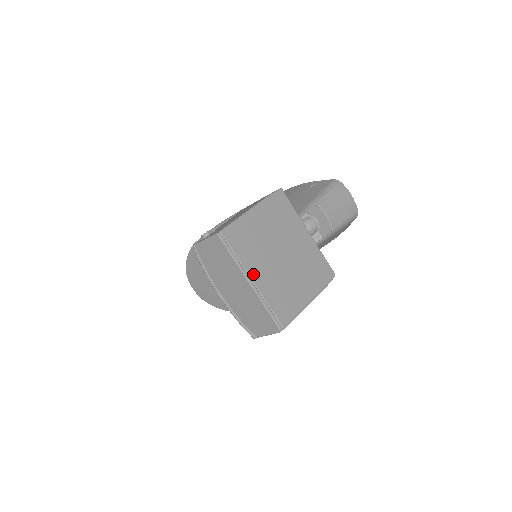
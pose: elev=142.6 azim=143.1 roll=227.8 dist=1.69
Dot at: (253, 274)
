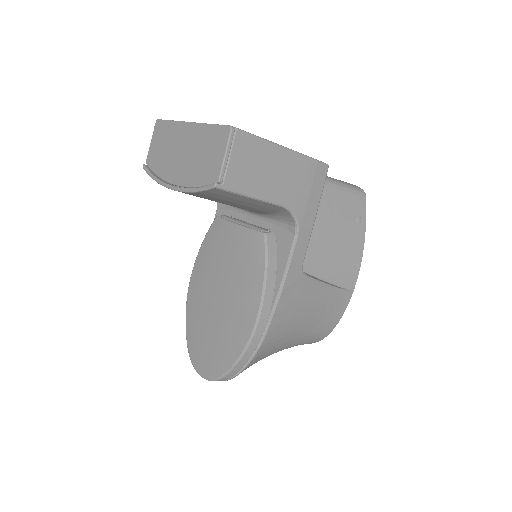
Dot at: occluded
